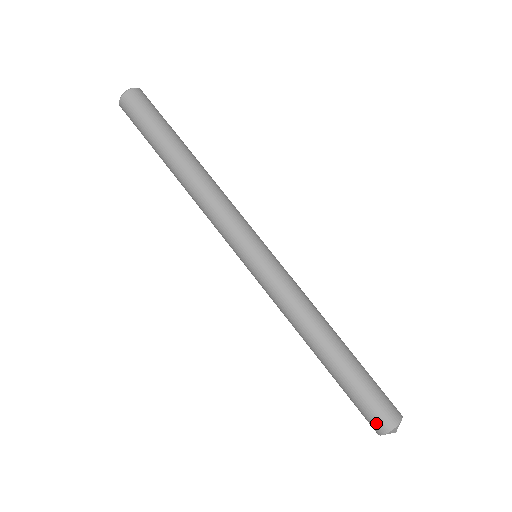
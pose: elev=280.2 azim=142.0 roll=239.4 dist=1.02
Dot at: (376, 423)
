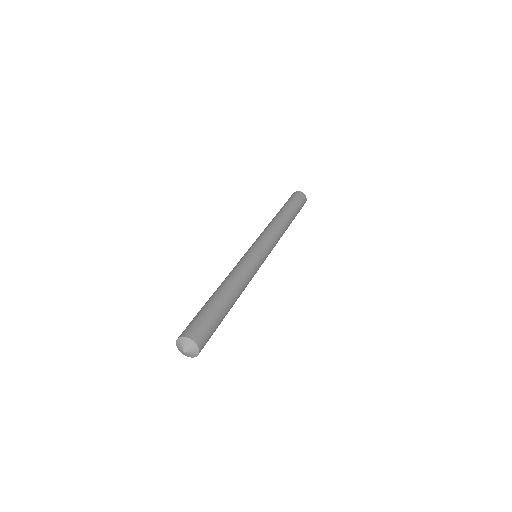
Dot at: (189, 329)
